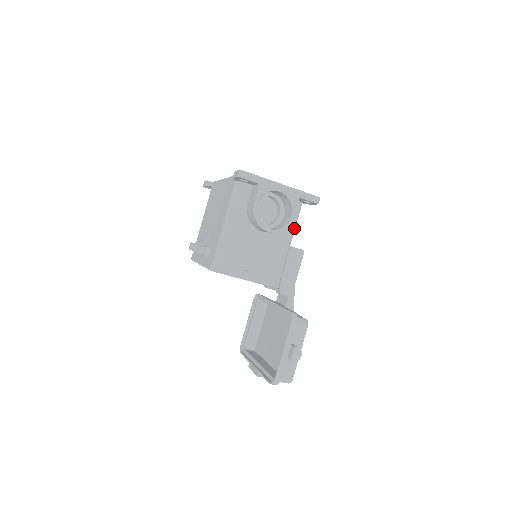
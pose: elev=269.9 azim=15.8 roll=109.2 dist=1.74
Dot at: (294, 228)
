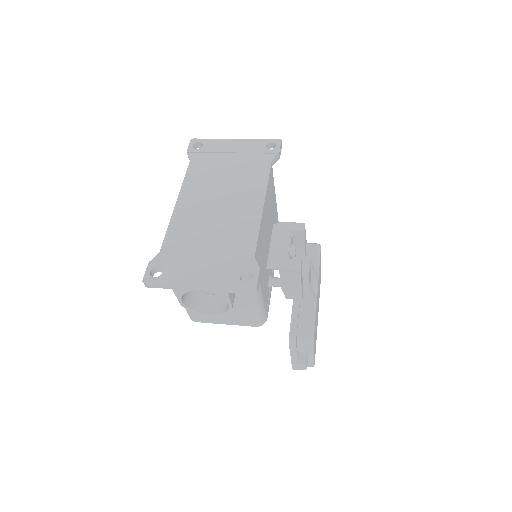
Dot at: occluded
